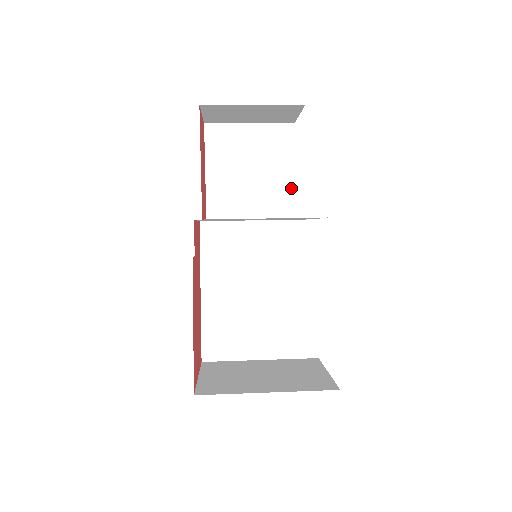
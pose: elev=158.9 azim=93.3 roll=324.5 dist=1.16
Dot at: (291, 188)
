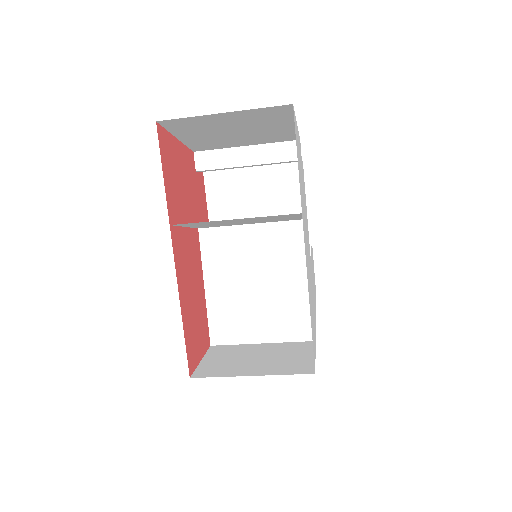
Dot at: occluded
